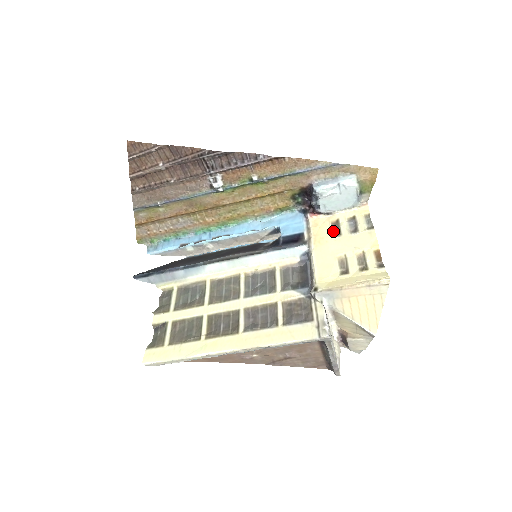
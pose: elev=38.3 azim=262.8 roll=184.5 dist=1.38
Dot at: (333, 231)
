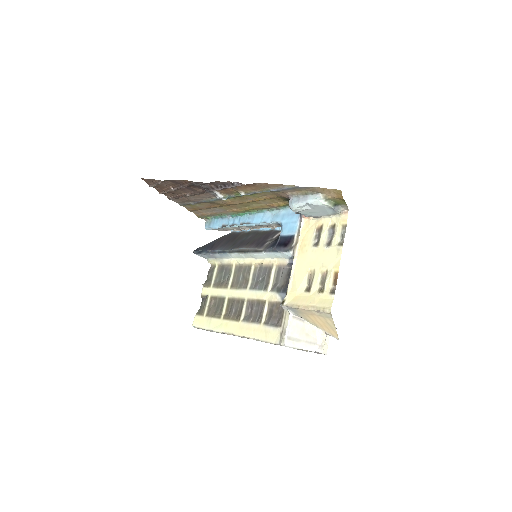
Dot at: (315, 239)
